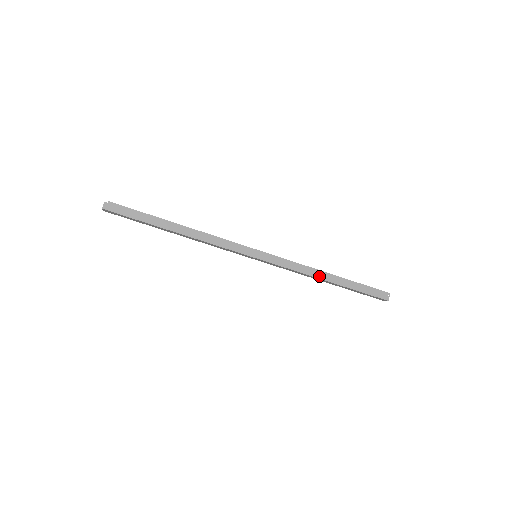
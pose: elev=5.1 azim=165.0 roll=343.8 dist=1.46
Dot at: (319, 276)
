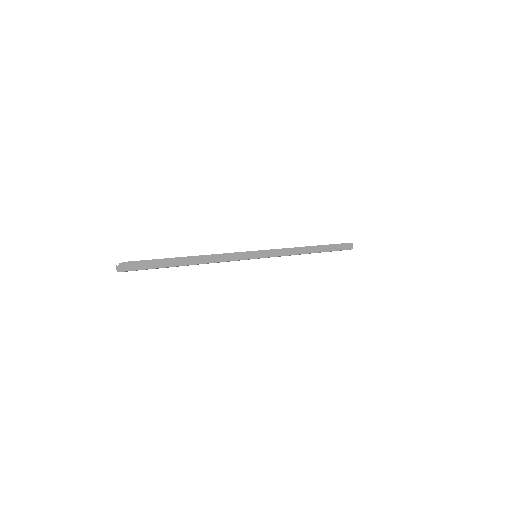
Dot at: (305, 252)
